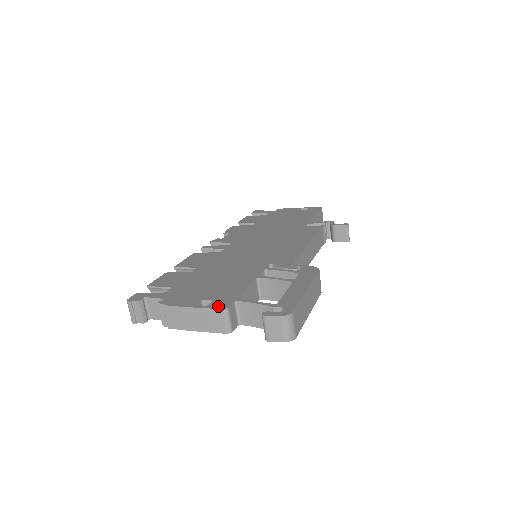
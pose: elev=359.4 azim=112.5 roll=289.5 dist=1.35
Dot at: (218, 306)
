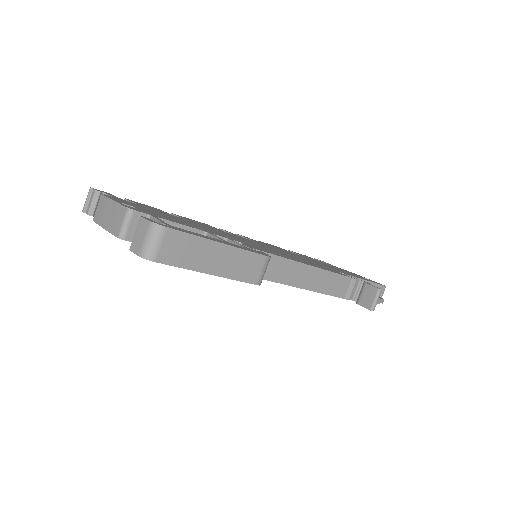
Dot at: (129, 207)
